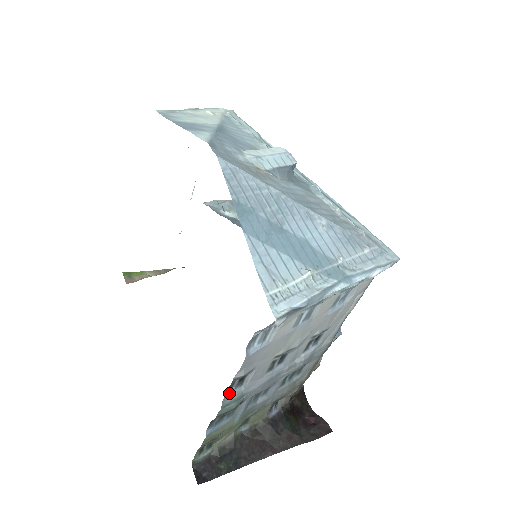
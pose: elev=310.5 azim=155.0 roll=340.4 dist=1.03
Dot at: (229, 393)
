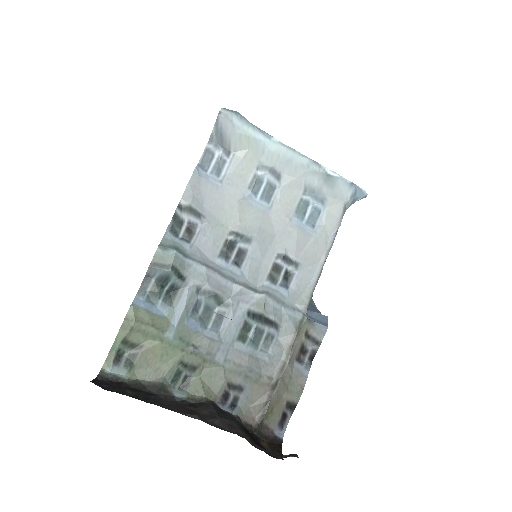
Dot at: (173, 237)
